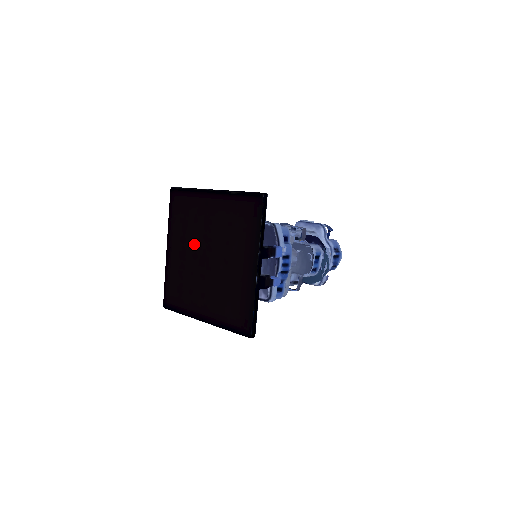
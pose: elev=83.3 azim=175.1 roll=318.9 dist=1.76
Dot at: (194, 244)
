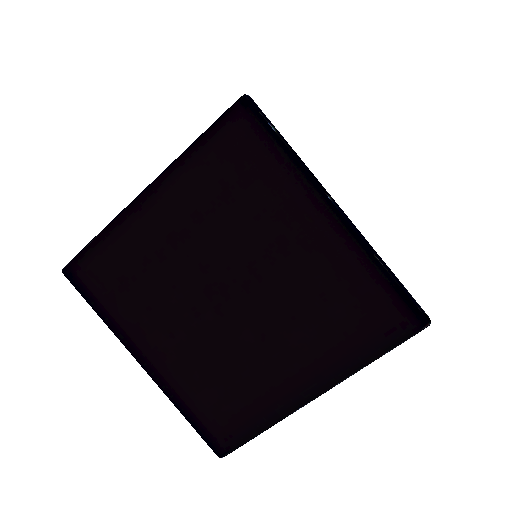
Dot at: (219, 249)
